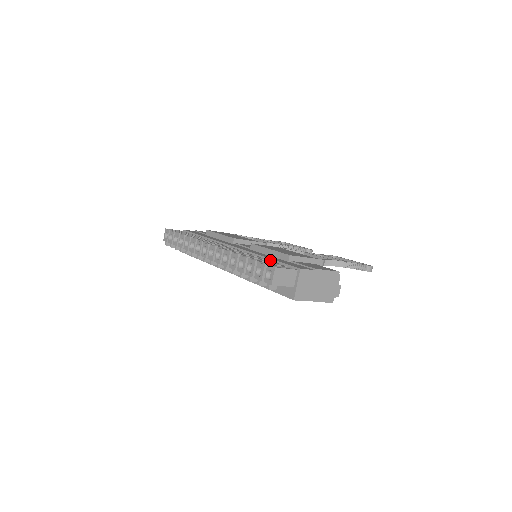
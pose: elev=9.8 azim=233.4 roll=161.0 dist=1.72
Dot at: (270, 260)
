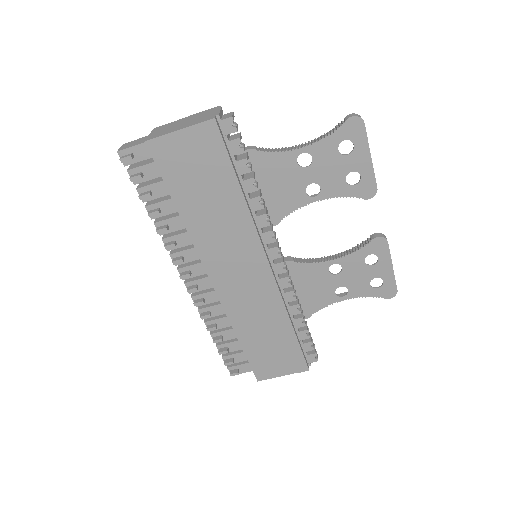
Dot at: occluded
